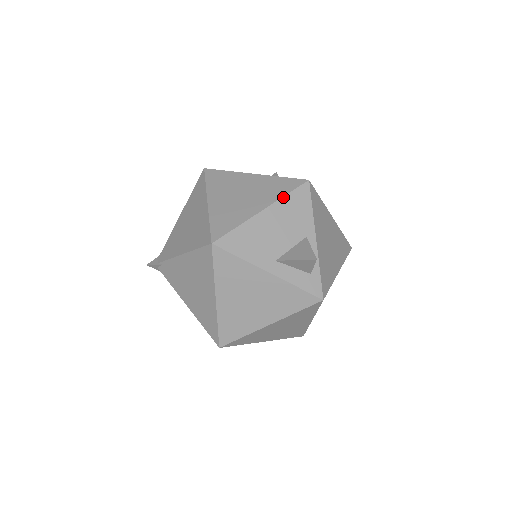
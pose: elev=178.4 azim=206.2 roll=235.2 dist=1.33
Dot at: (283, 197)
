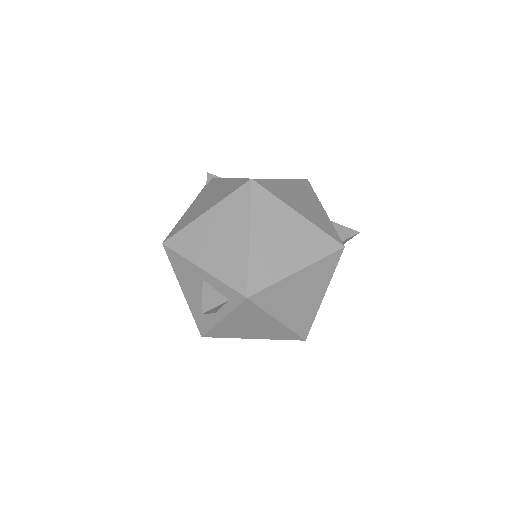
Dot at: occluded
